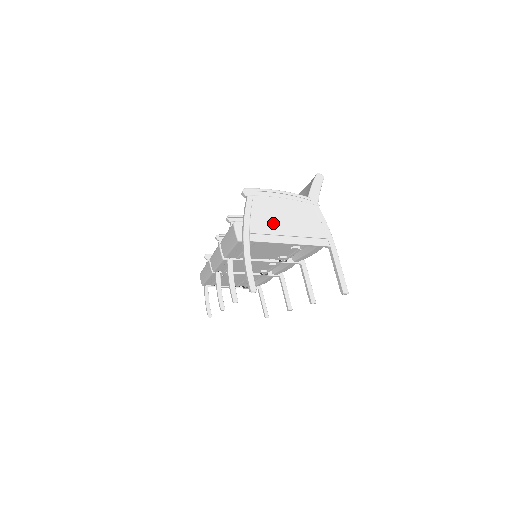
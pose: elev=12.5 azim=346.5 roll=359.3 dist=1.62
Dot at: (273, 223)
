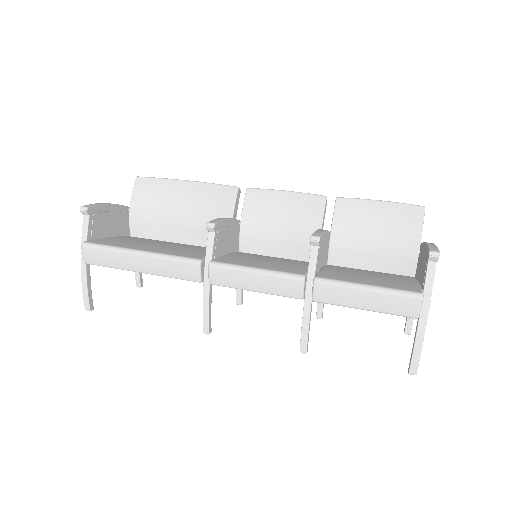
Dot at: occluded
